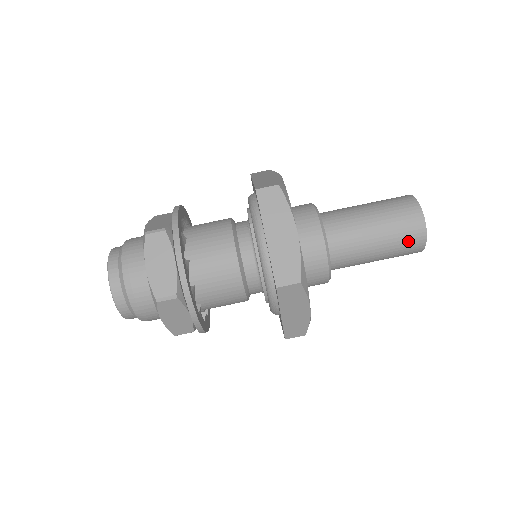
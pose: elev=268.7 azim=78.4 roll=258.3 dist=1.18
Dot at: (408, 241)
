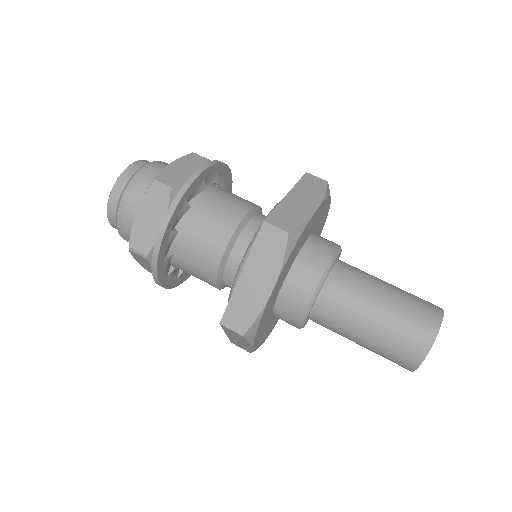
Dot at: (413, 329)
